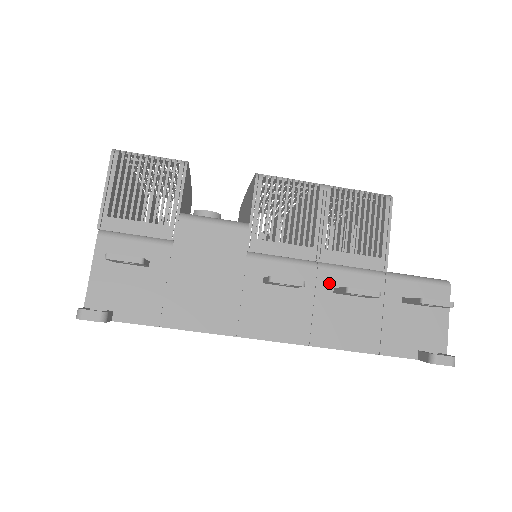
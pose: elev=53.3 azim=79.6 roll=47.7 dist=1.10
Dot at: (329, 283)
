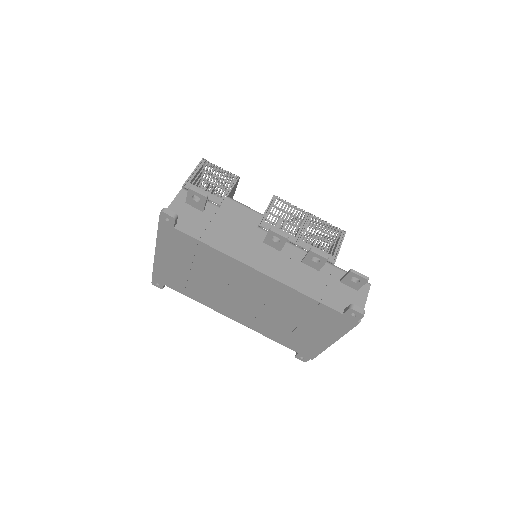
Dot at: (300, 257)
